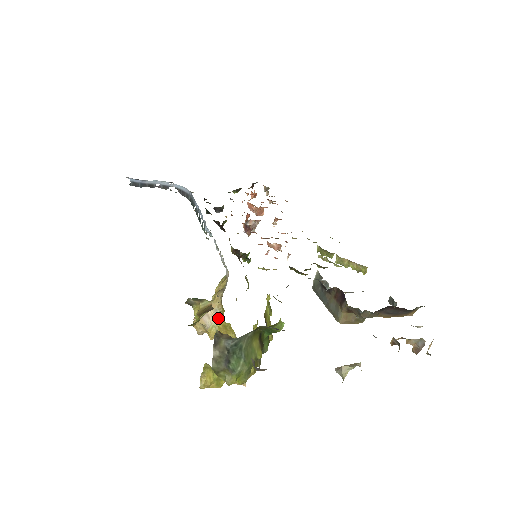
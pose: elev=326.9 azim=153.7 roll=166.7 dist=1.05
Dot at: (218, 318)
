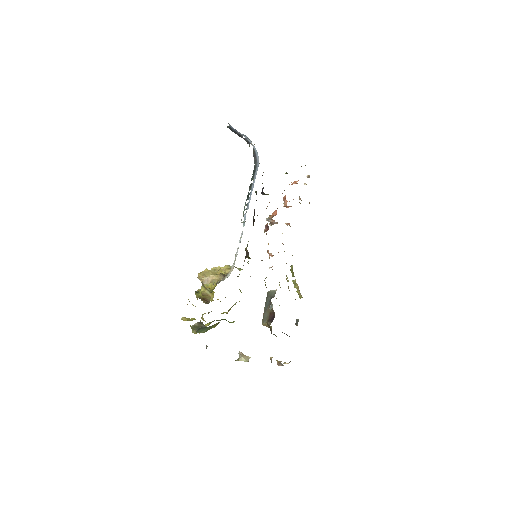
Dot at: (212, 284)
